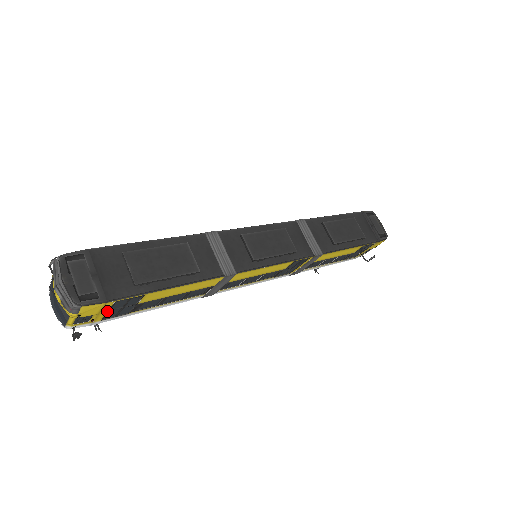
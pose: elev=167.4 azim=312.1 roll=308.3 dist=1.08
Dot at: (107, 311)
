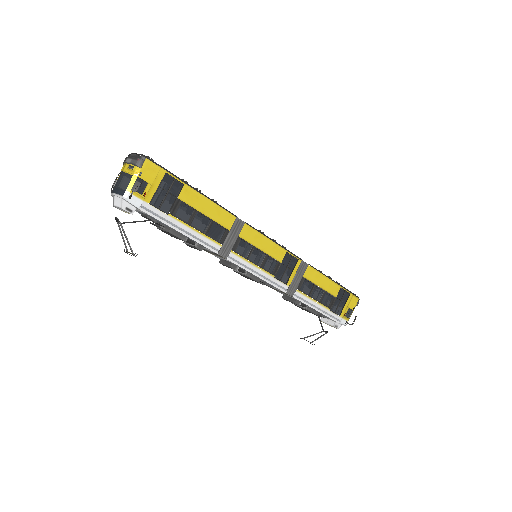
Dot at: (157, 188)
